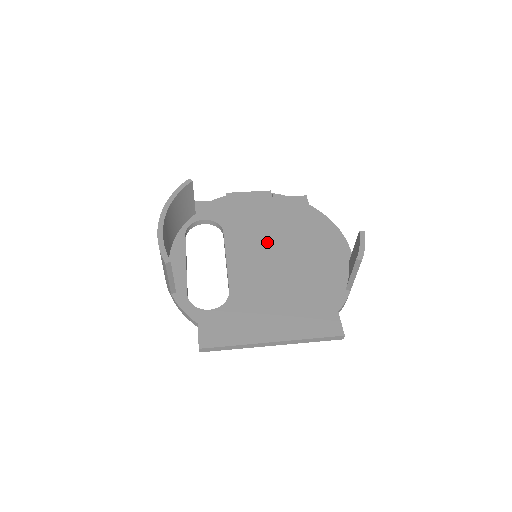
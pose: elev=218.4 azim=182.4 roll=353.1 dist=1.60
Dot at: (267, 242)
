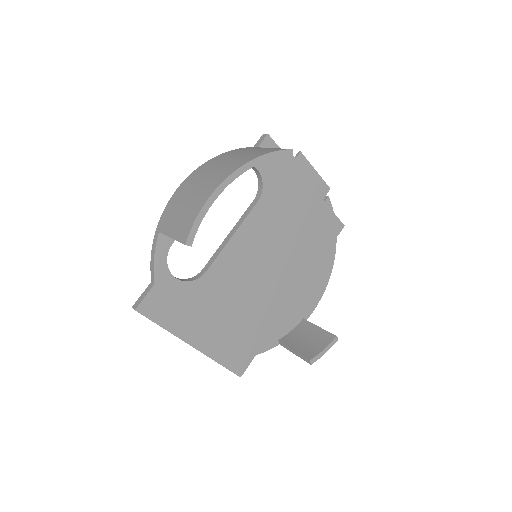
Dot at: (276, 247)
